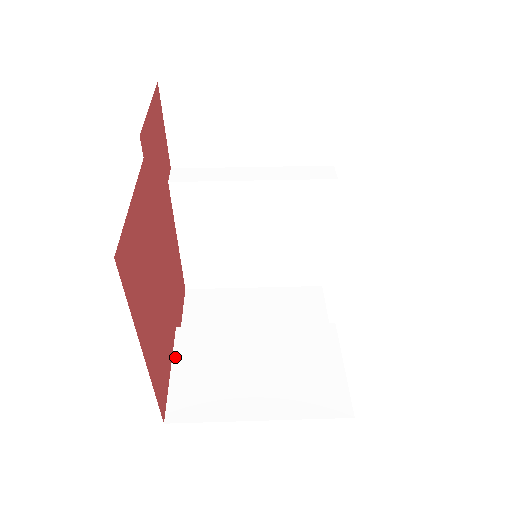
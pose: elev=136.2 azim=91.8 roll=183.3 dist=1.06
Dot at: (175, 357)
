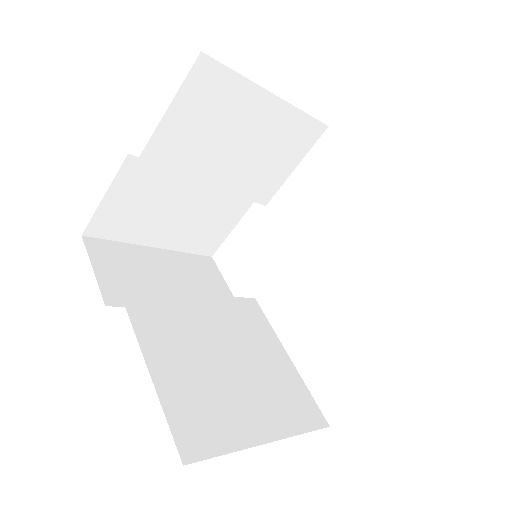
Dot at: occluded
